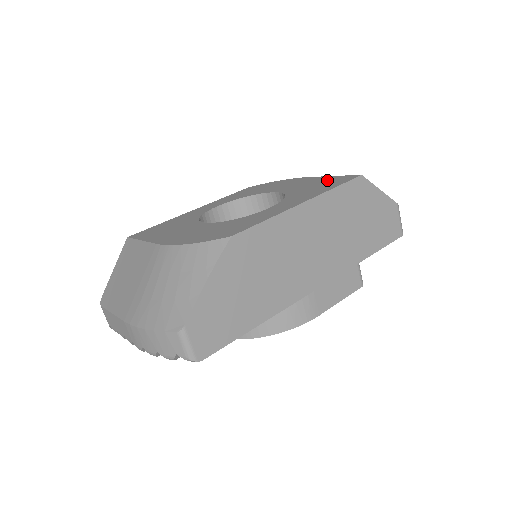
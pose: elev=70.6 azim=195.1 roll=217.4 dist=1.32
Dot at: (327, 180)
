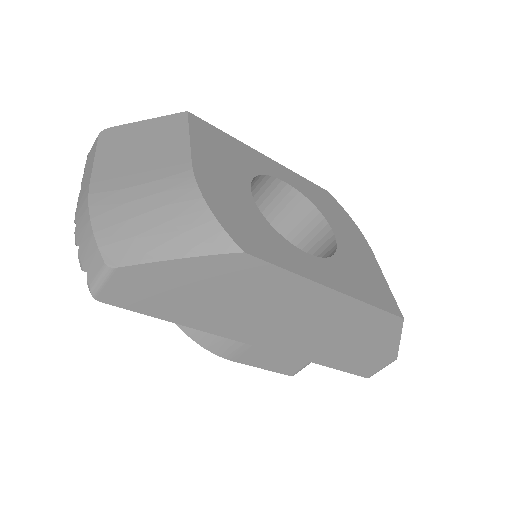
Dot at: (378, 282)
